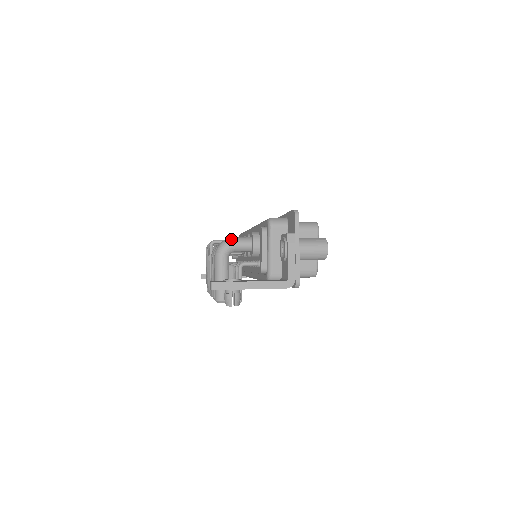
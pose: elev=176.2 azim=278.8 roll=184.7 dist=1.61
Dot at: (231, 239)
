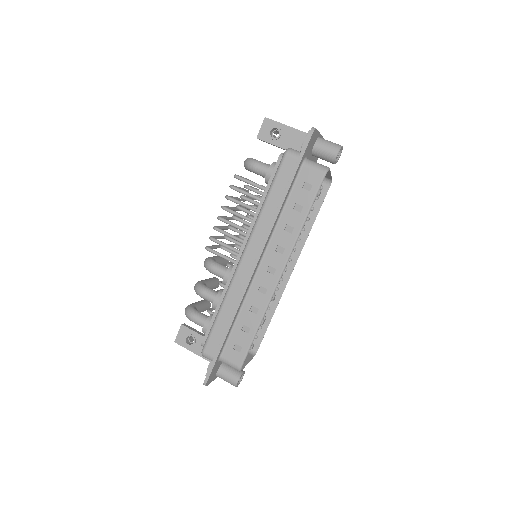
Dot at: (190, 320)
